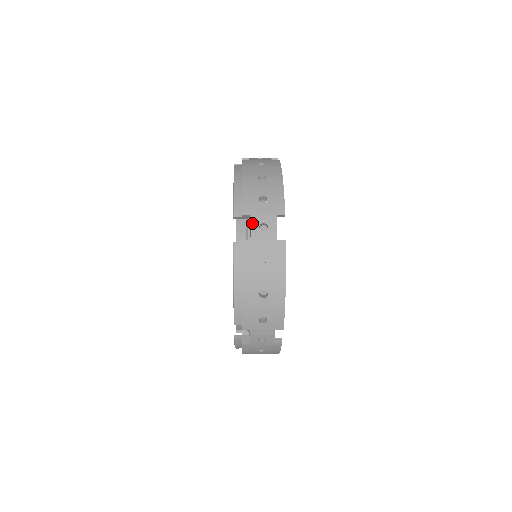
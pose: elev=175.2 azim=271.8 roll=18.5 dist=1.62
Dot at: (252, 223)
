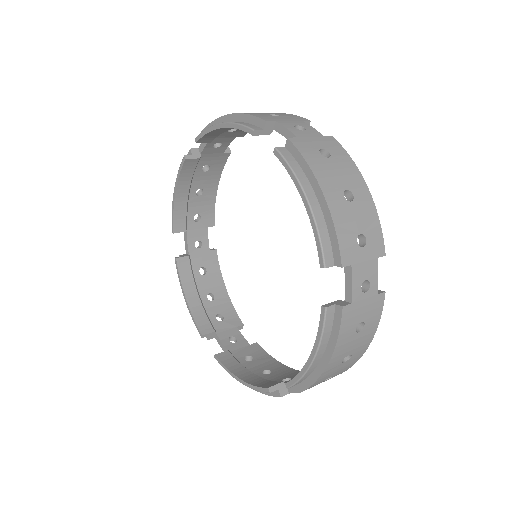
Dot at: (284, 125)
